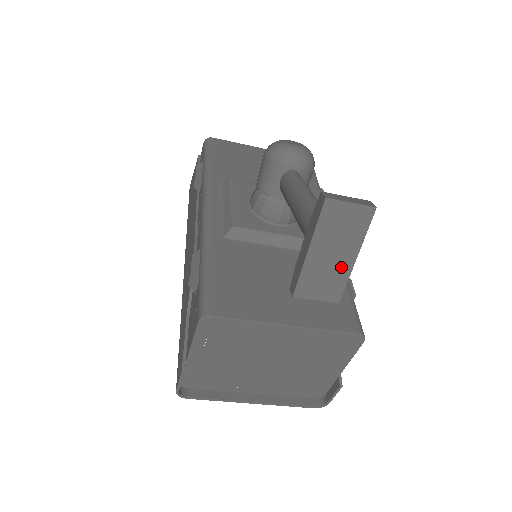
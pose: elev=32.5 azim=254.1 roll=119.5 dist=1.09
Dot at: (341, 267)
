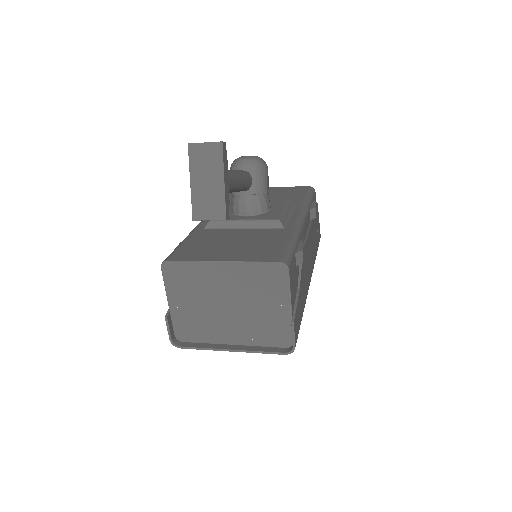
Dot at: (216, 191)
